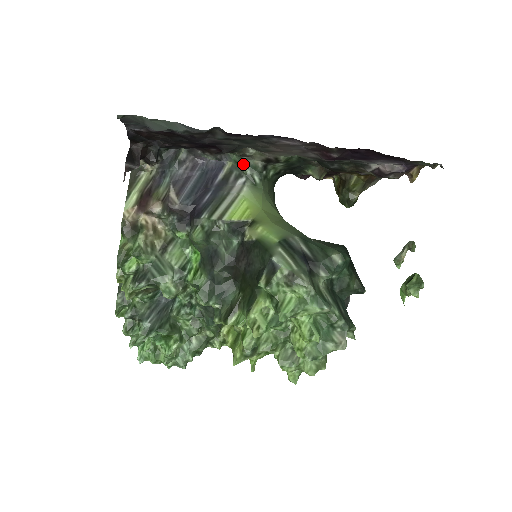
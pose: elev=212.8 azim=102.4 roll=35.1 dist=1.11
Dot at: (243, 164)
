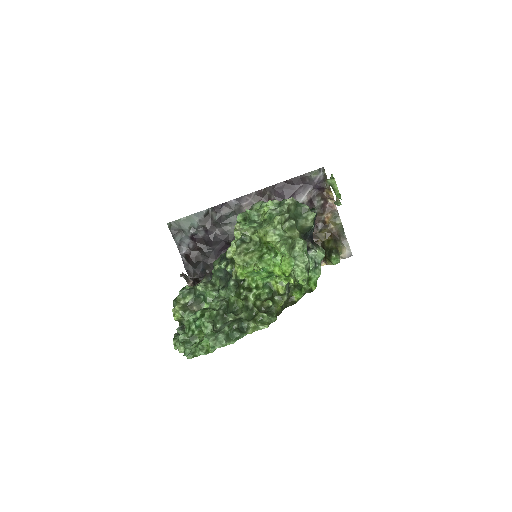
Dot at: occluded
